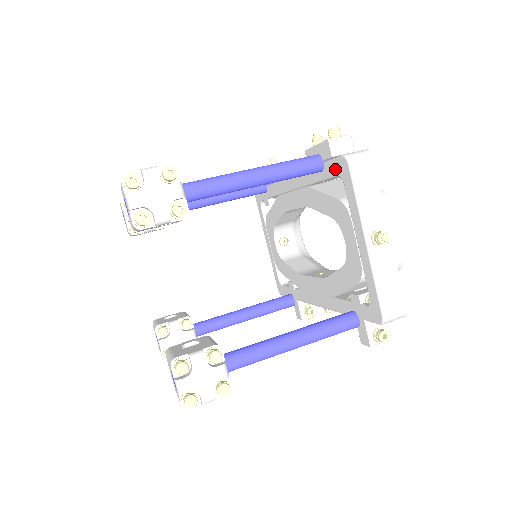
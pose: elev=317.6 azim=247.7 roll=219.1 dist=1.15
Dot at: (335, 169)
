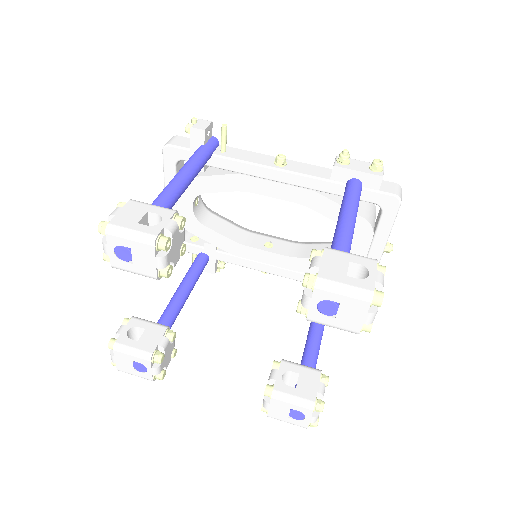
Dot at: (378, 200)
